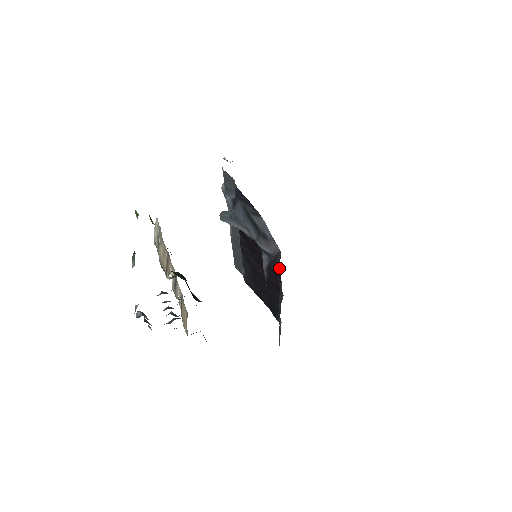
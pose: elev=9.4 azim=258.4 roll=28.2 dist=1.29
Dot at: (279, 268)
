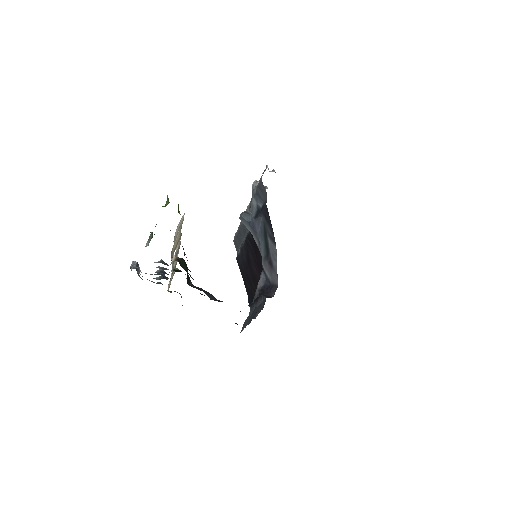
Dot at: occluded
